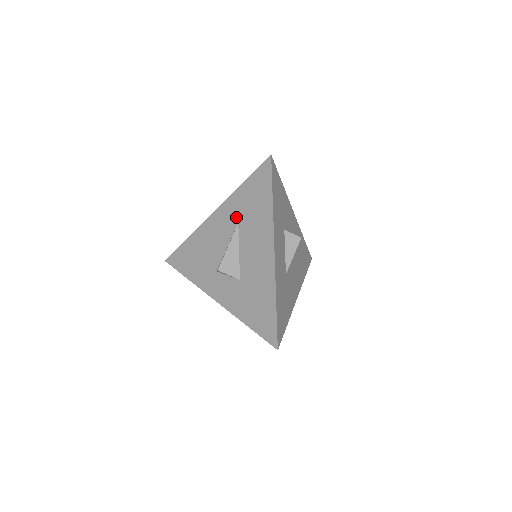
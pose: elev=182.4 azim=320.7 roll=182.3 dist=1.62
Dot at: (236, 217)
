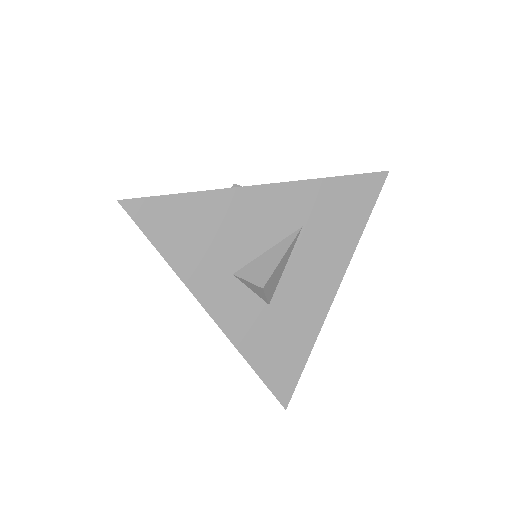
Dot at: (303, 216)
